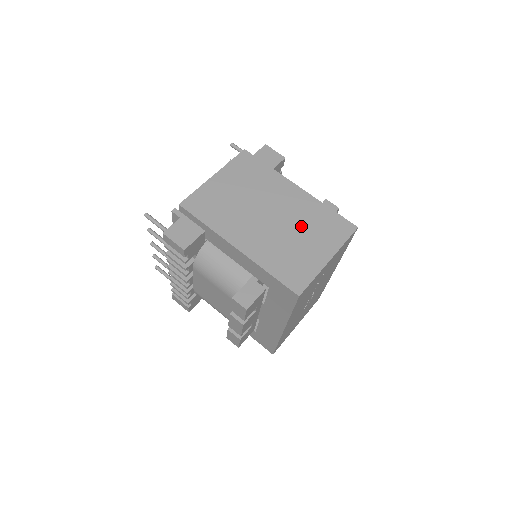
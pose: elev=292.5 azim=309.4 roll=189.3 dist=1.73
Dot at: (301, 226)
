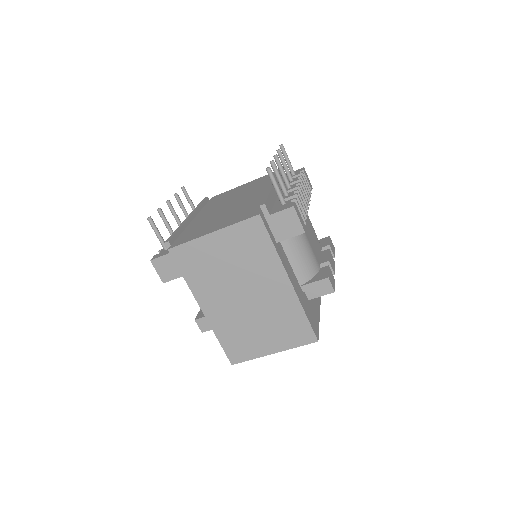
Dot at: (267, 318)
